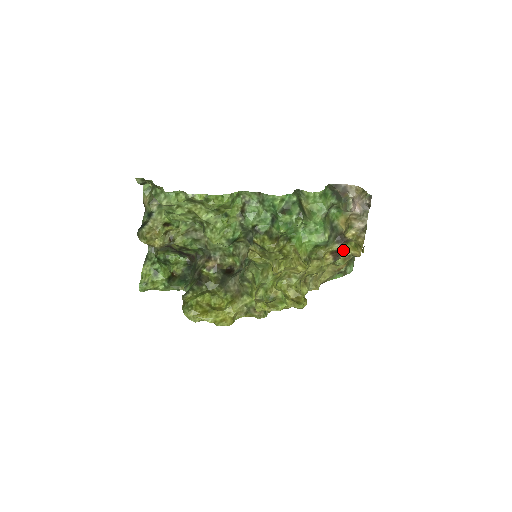
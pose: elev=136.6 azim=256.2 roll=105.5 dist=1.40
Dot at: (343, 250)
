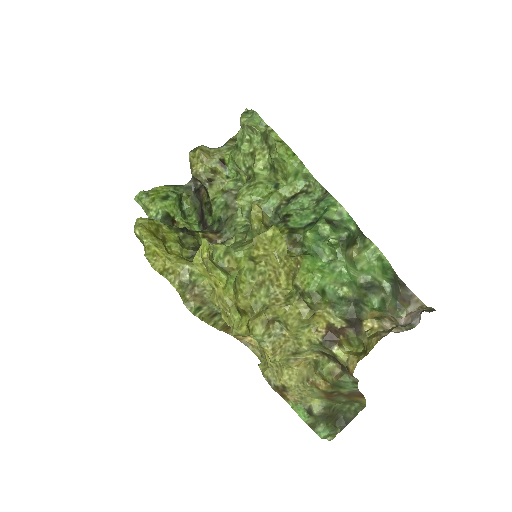
Dot at: (343, 346)
